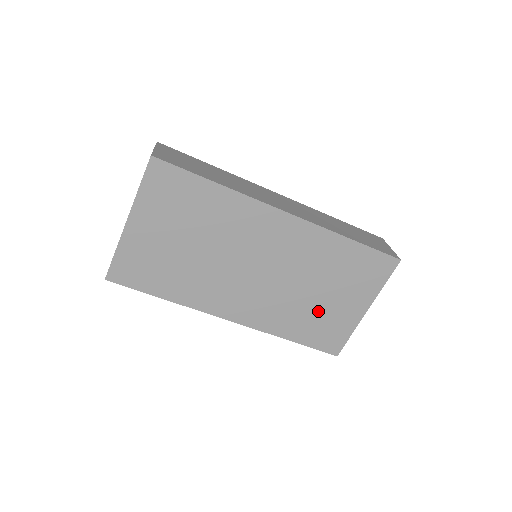
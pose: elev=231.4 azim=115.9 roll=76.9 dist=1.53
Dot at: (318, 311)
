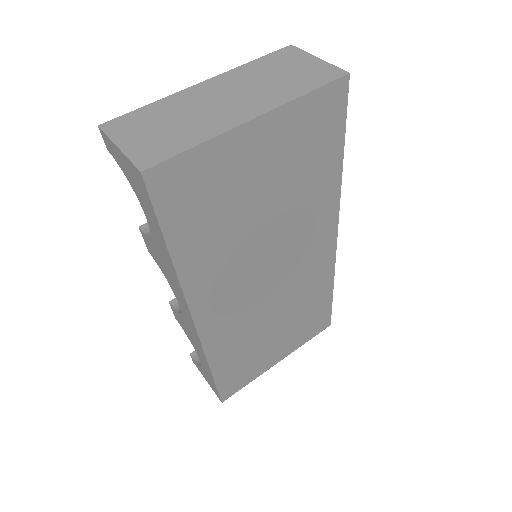
Dot at: (257, 347)
